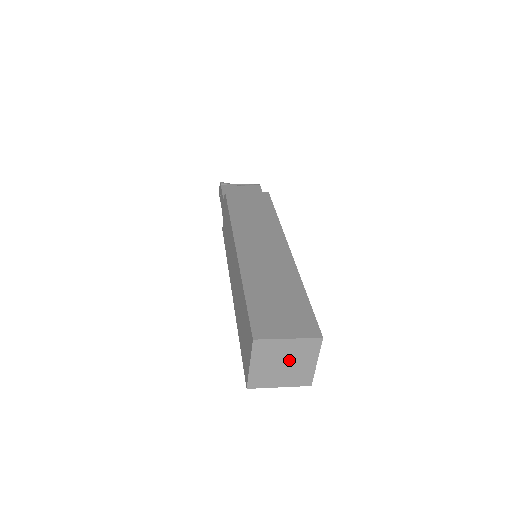
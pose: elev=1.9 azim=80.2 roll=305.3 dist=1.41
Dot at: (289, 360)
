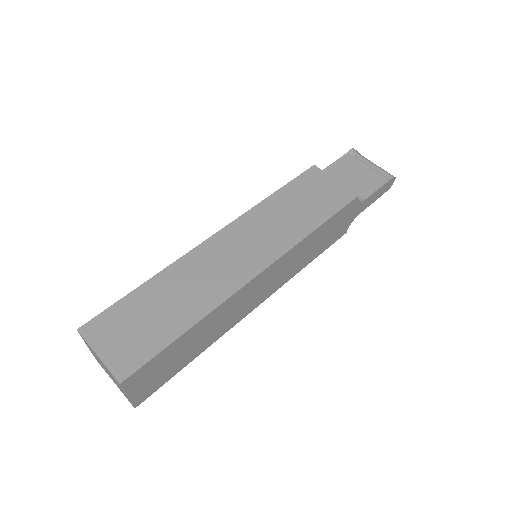
Dot at: (108, 372)
